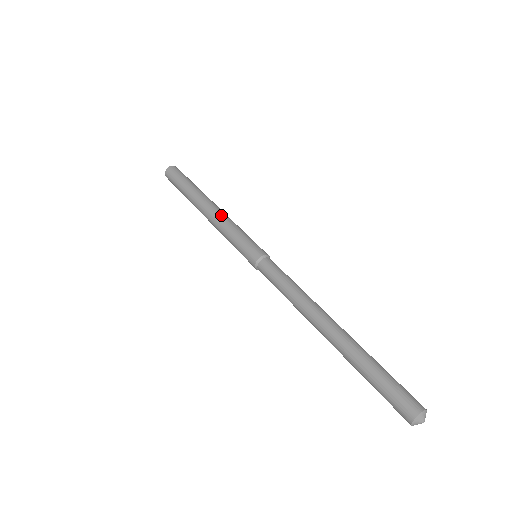
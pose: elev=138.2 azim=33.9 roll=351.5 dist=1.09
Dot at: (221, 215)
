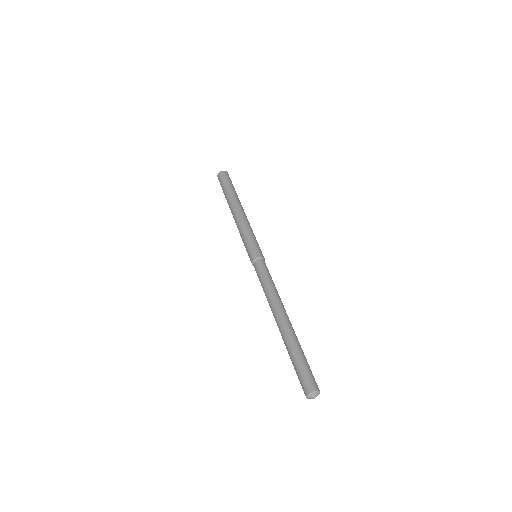
Dot at: (246, 219)
